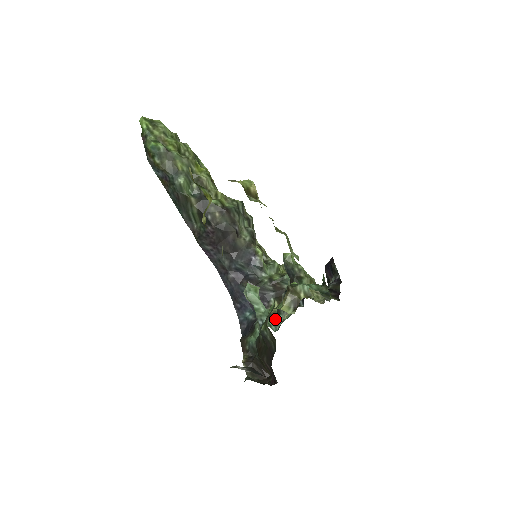
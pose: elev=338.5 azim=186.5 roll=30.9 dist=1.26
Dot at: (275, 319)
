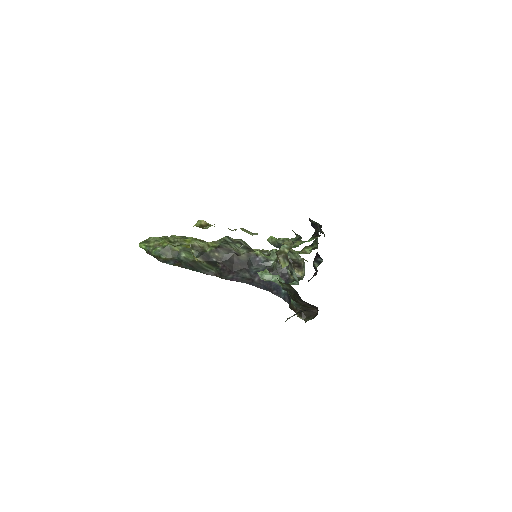
Dot at: occluded
